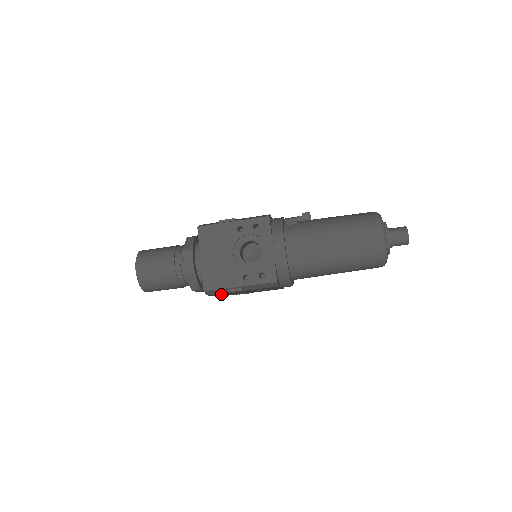
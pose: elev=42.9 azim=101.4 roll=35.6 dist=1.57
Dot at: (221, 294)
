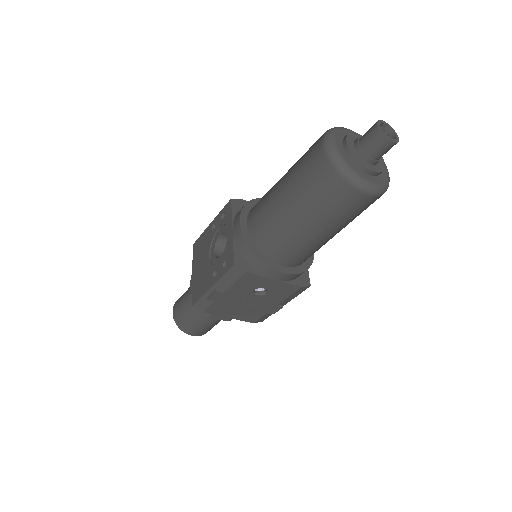
Dot at: (224, 310)
